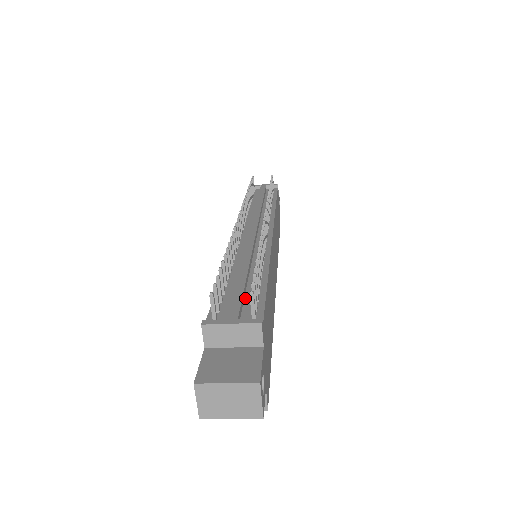
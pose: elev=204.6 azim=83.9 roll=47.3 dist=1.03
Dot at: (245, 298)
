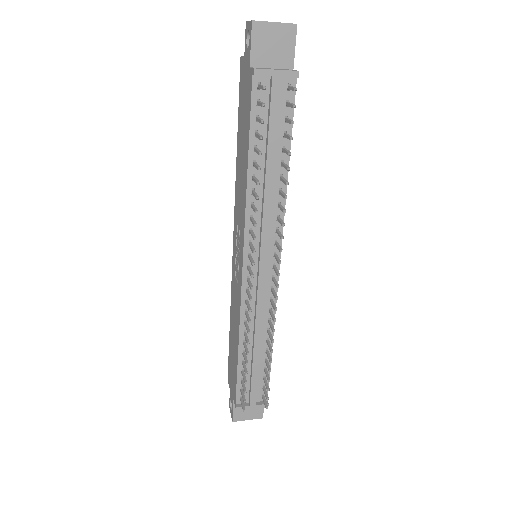
Dot at: (257, 377)
